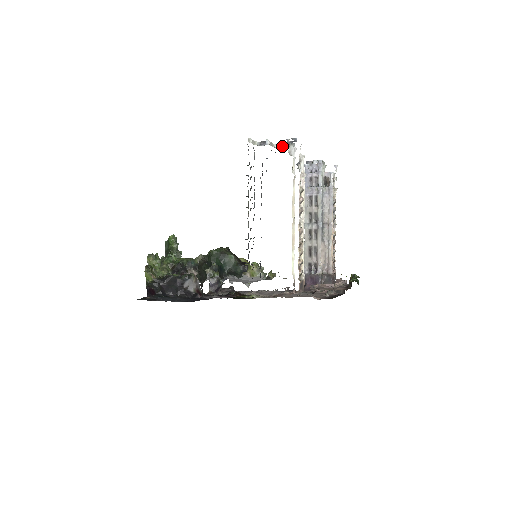
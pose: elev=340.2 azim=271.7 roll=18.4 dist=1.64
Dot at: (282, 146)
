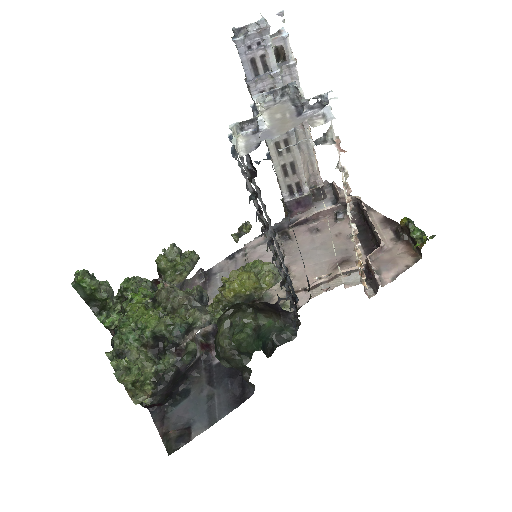
Dot at: (268, 95)
